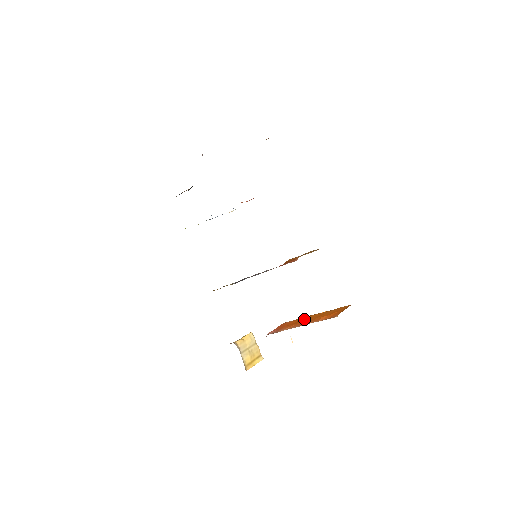
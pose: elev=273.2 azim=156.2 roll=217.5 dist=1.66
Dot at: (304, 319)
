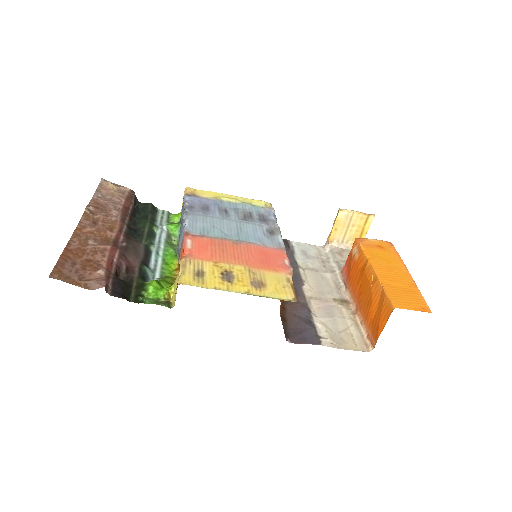
Dot at: (361, 280)
